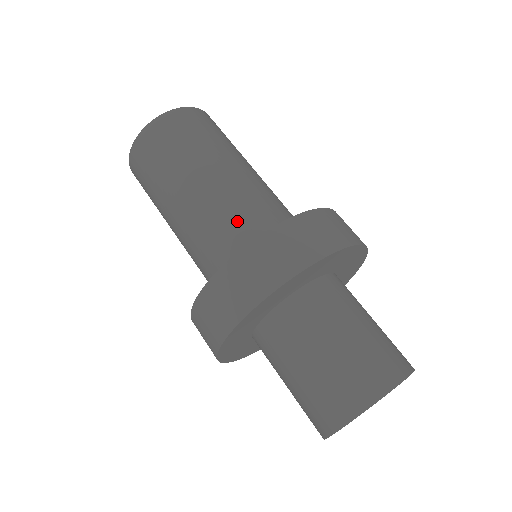
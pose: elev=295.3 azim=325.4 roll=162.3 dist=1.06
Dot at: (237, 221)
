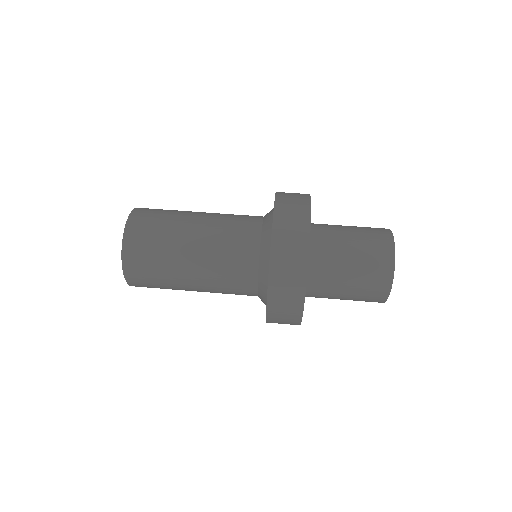
Dot at: (239, 269)
